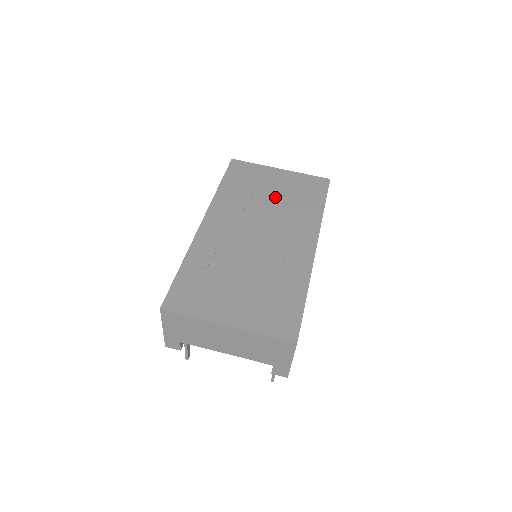
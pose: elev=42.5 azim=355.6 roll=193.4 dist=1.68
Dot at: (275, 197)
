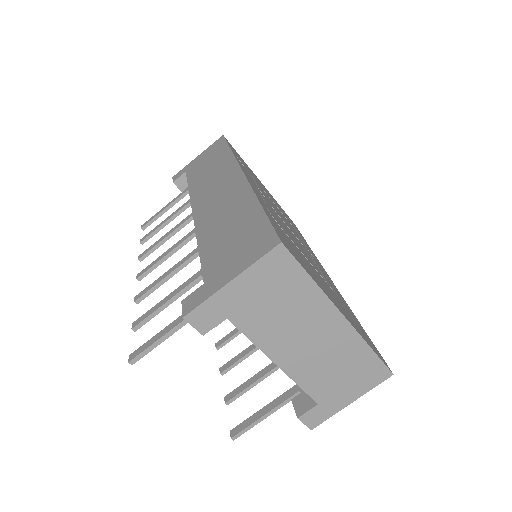
Dot at: occluded
